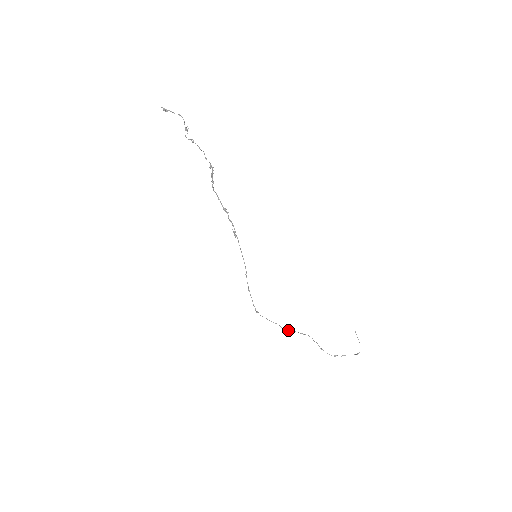
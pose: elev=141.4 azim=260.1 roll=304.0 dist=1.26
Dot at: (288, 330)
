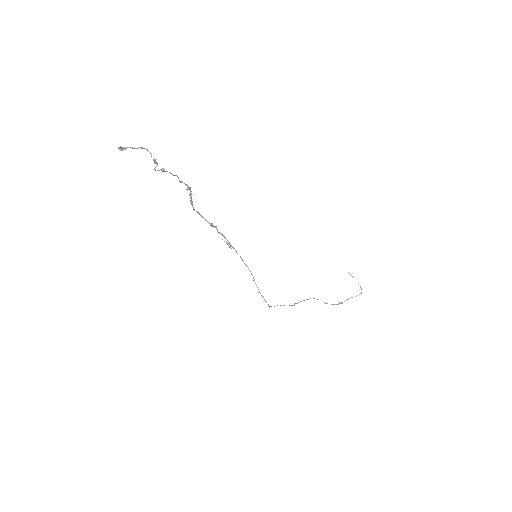
Dot at: occluded
